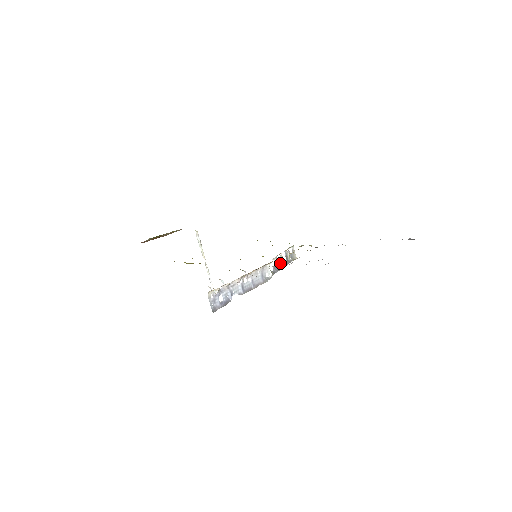
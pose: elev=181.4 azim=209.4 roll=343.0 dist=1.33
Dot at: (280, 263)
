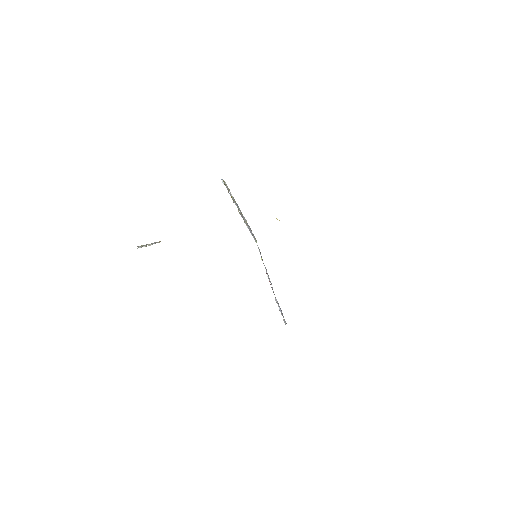
Dot at: (244, 219)
